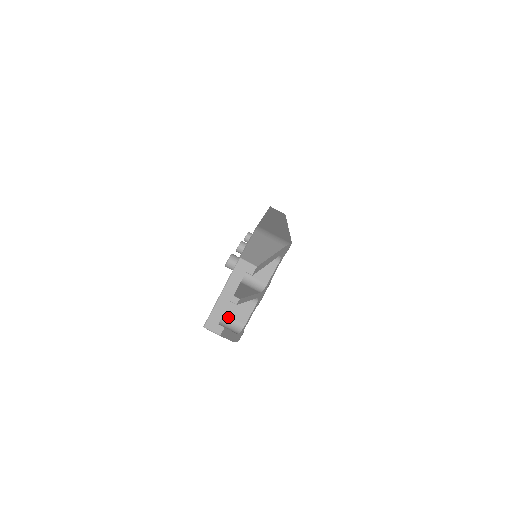
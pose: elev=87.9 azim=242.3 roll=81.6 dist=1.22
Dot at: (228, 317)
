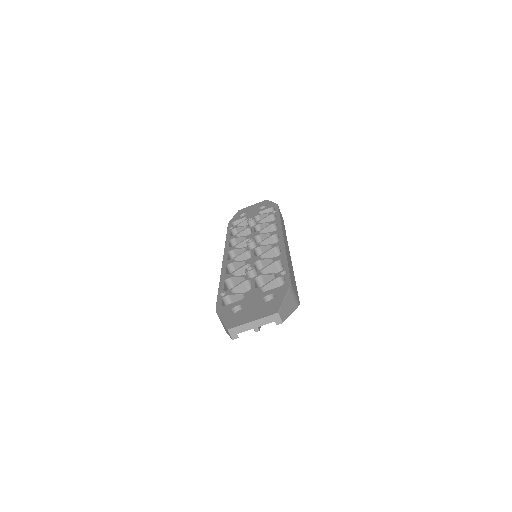
Dot at: occluded
